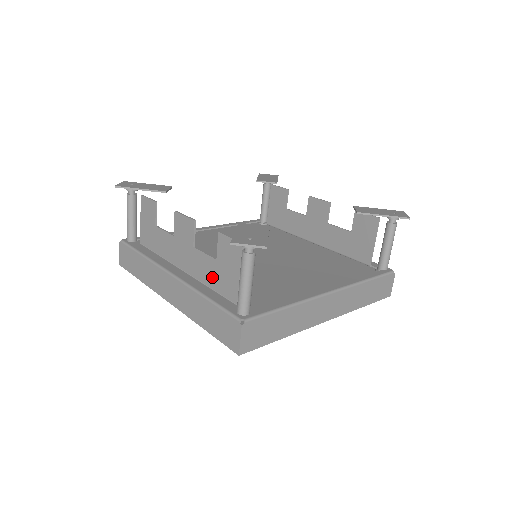
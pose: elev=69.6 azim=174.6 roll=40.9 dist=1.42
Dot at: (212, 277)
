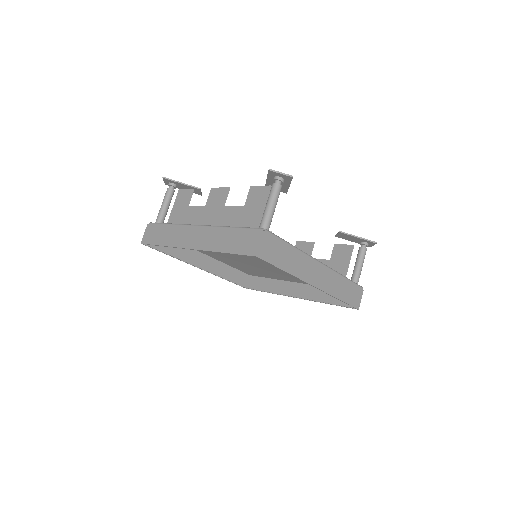
Dot at: (237, 221)
